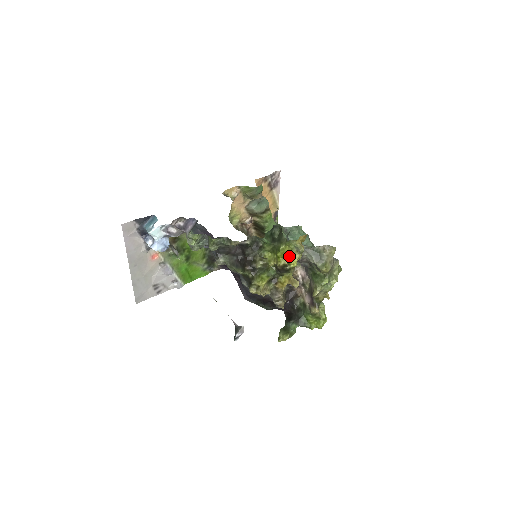
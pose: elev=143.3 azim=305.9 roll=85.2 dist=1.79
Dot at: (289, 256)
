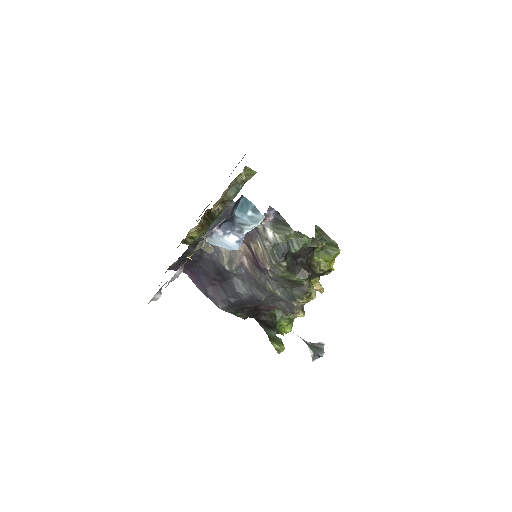
Dot at: occluded
